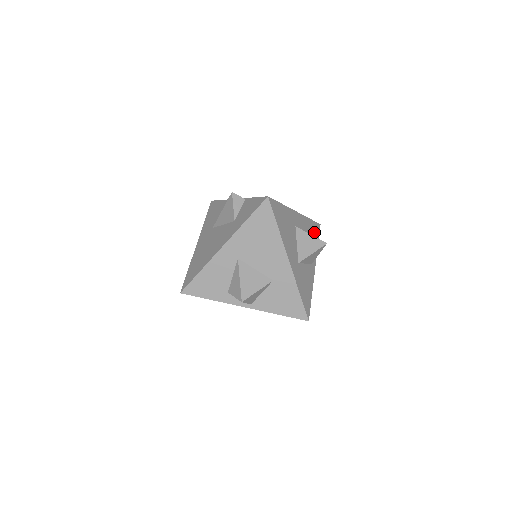
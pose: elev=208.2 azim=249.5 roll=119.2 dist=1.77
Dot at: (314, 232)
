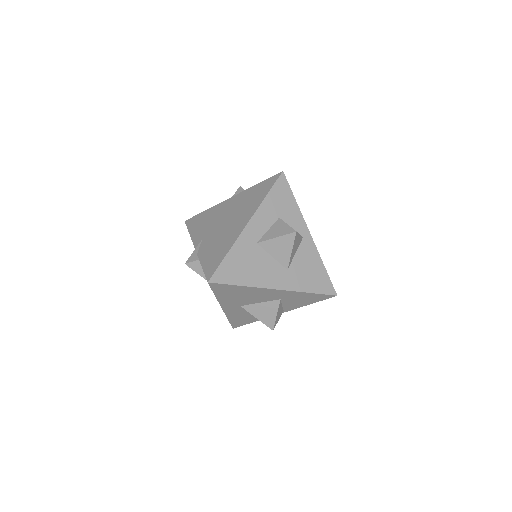
Dot at: (282, 198)
